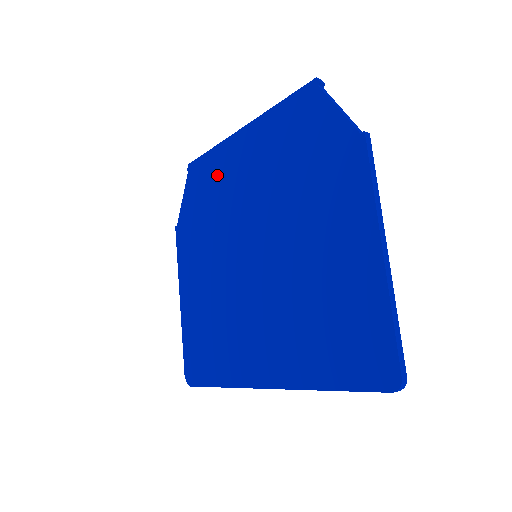
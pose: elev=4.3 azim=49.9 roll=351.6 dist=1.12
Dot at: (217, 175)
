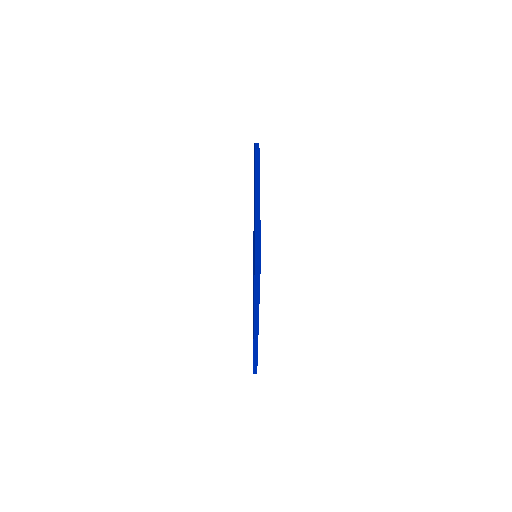
Dot at: occluded
